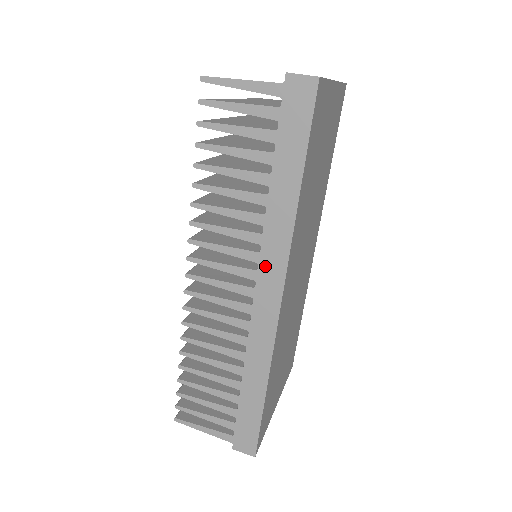
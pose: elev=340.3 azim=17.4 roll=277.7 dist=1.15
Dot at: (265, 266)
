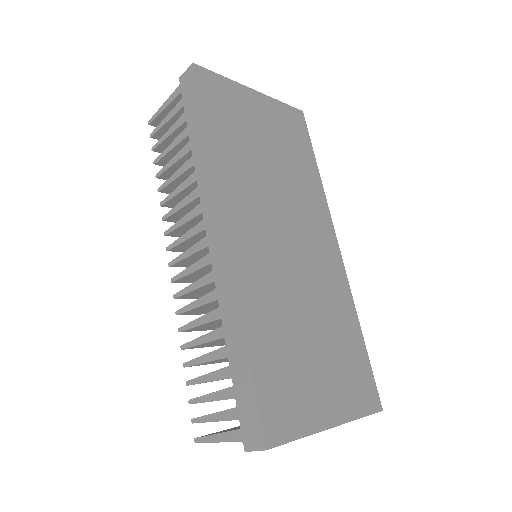
Dot at: (206, 211)
